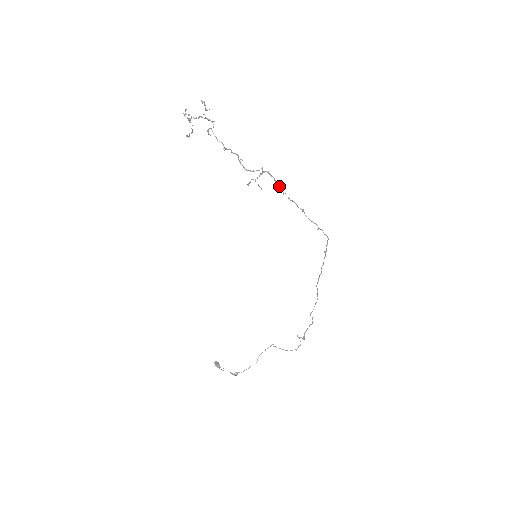
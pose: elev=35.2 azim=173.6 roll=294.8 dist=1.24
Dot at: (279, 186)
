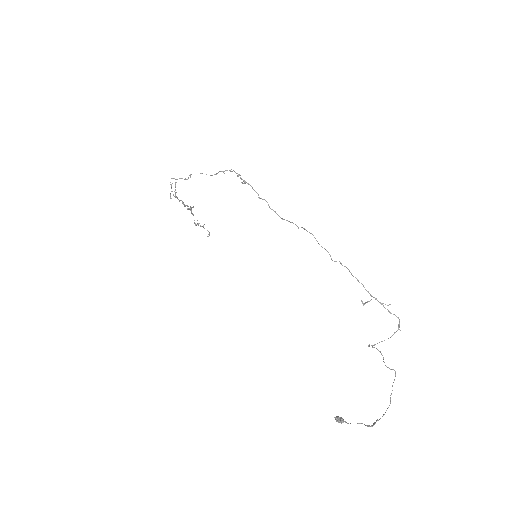
Dot at: (185, 179)
